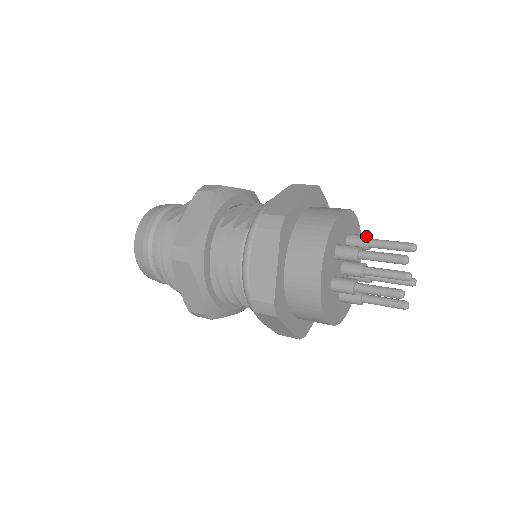
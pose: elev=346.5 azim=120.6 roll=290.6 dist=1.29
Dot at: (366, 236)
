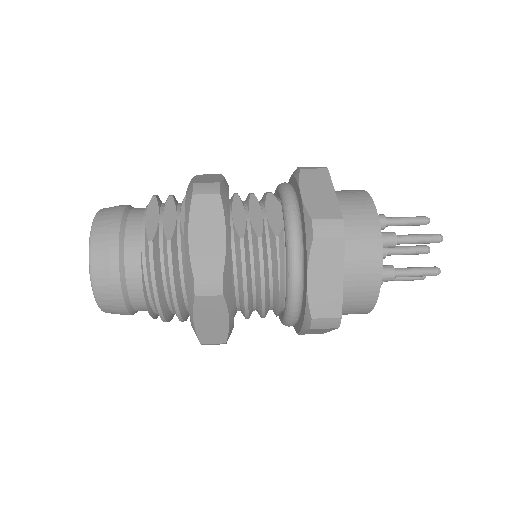
Dot at: (382, 216)
